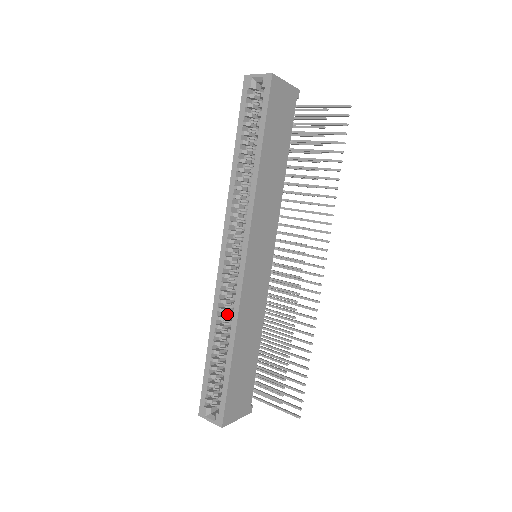
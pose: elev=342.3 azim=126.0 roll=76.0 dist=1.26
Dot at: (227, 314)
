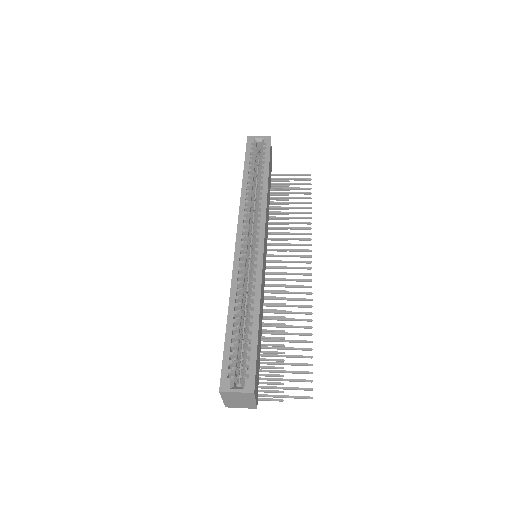
Dot at: (243, 291)
